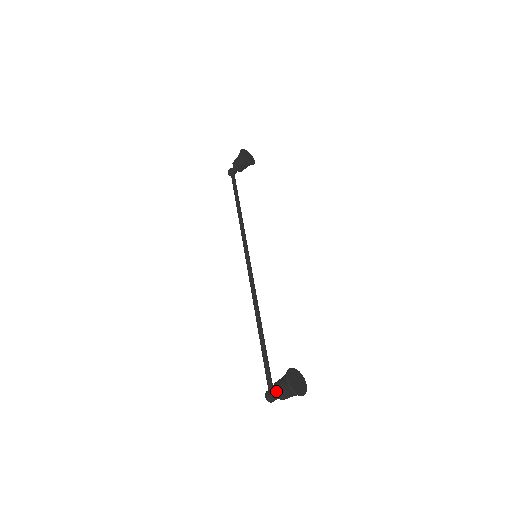
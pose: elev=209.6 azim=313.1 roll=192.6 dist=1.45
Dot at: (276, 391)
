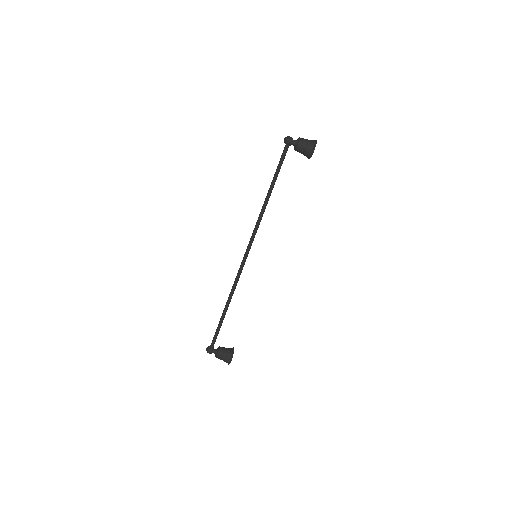
Dot at: (219, 357)
